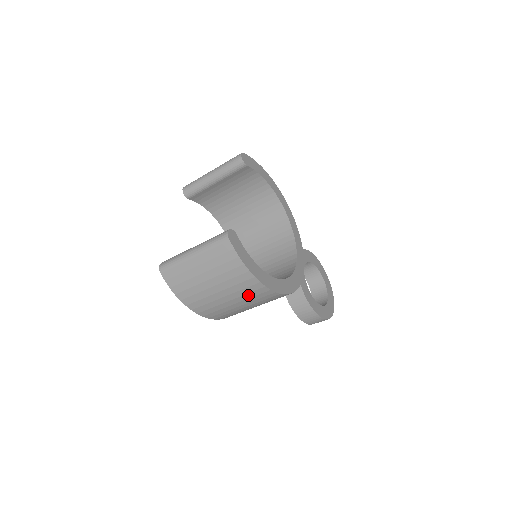
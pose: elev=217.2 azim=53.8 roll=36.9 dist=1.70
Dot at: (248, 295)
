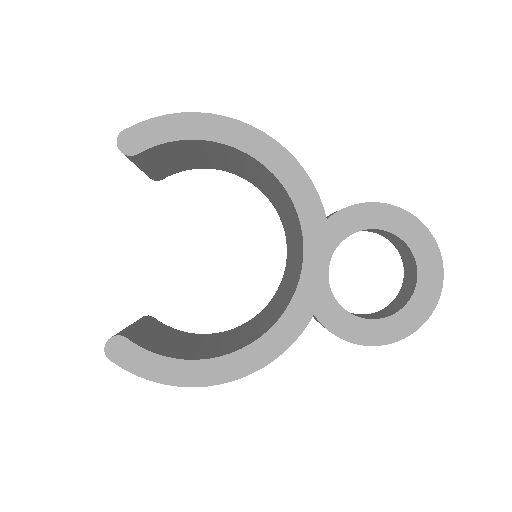
Dot at: occluded
